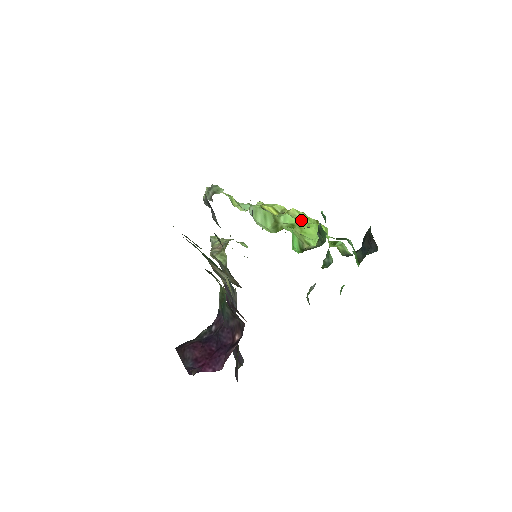
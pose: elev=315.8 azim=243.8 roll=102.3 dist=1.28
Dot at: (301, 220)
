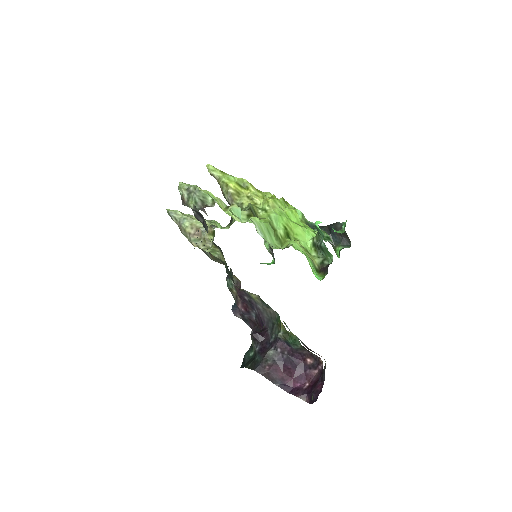
Dot at: (281, 211)
